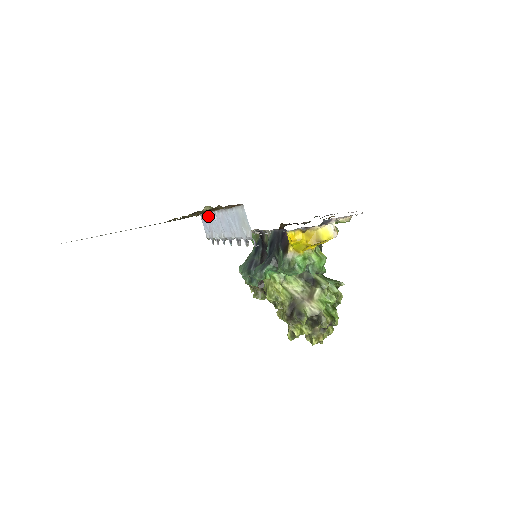
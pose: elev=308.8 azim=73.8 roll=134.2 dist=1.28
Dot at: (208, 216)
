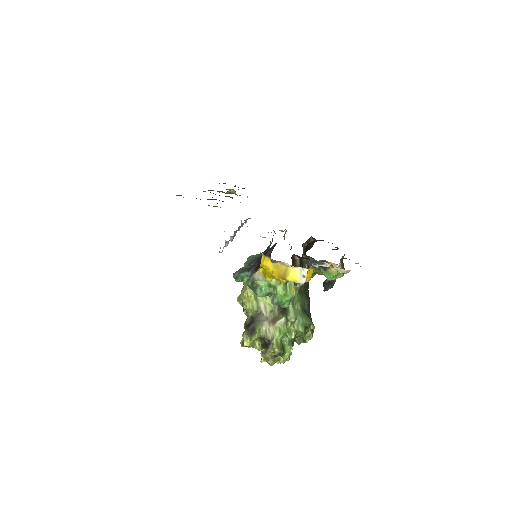
Dot at: occluded
